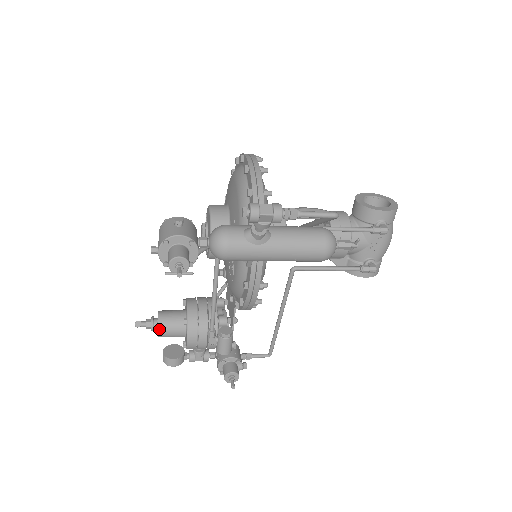
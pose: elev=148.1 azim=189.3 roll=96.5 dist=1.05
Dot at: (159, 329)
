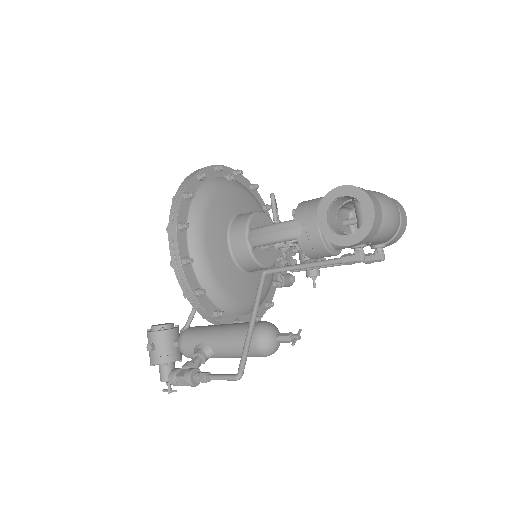
Dot at: occluded
